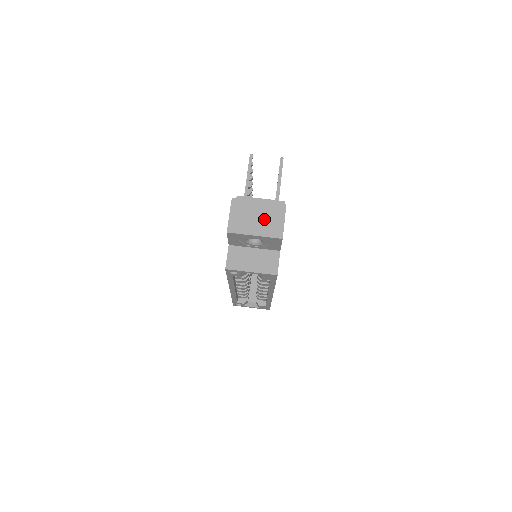
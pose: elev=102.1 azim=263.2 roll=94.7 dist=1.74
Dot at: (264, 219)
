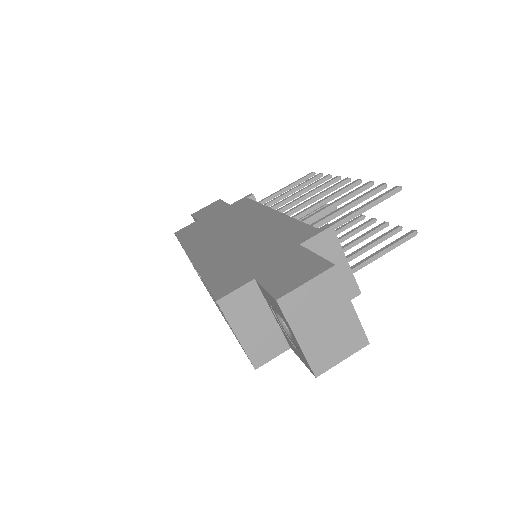
Dot at: (330, 333)
